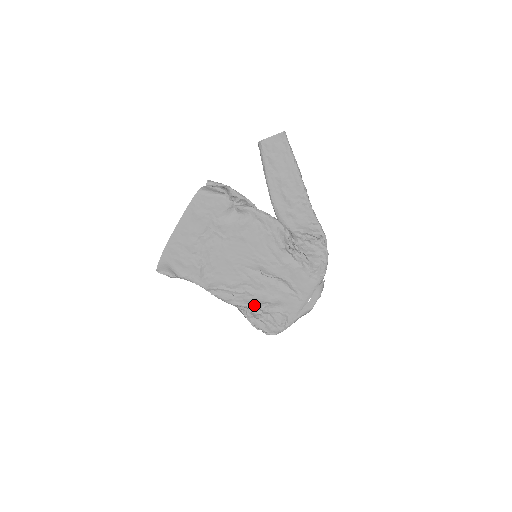
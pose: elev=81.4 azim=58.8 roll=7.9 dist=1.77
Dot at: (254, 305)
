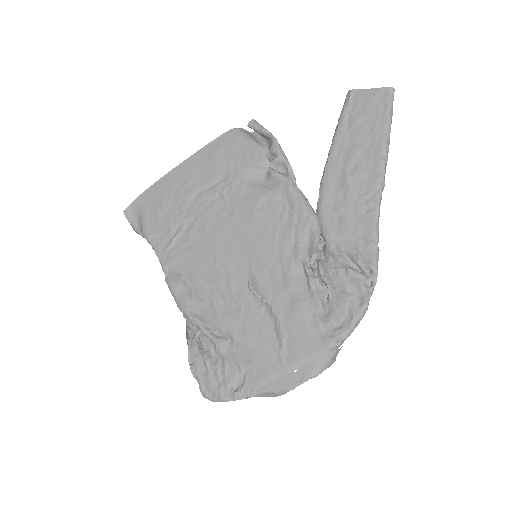
Dot at: (210, 330)
